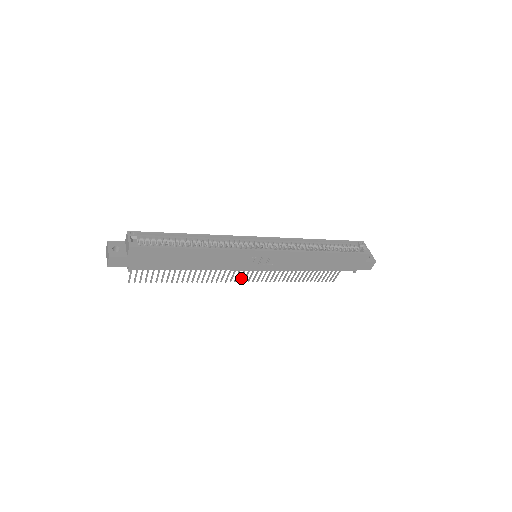
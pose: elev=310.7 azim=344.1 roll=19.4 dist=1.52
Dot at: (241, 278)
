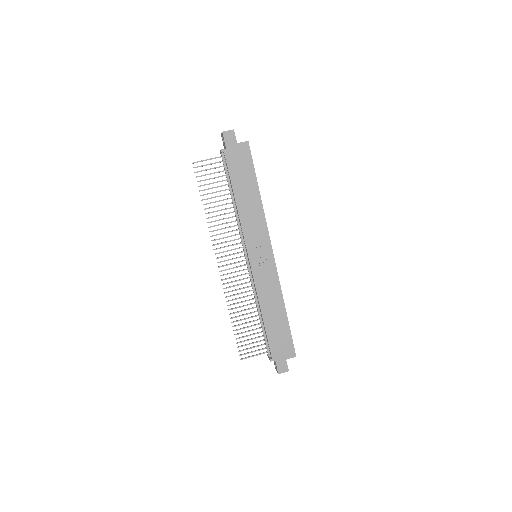
Dot at: (223, 261)
